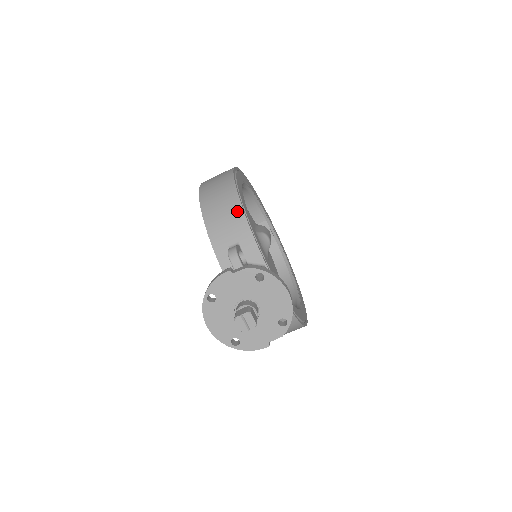
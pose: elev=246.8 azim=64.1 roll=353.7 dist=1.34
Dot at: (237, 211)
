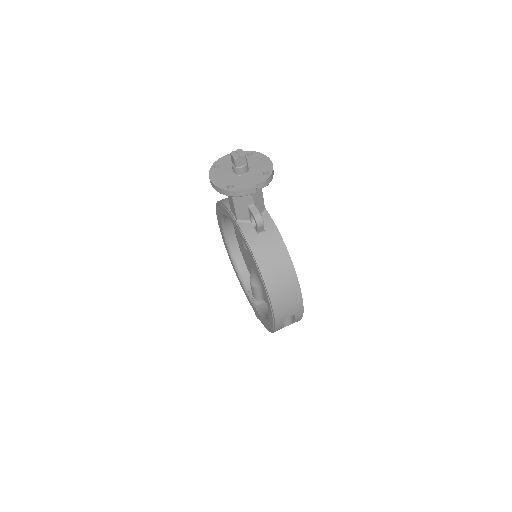
Dot at: occluded
